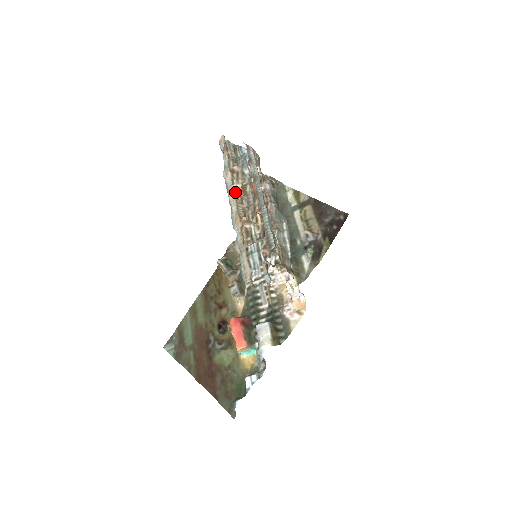
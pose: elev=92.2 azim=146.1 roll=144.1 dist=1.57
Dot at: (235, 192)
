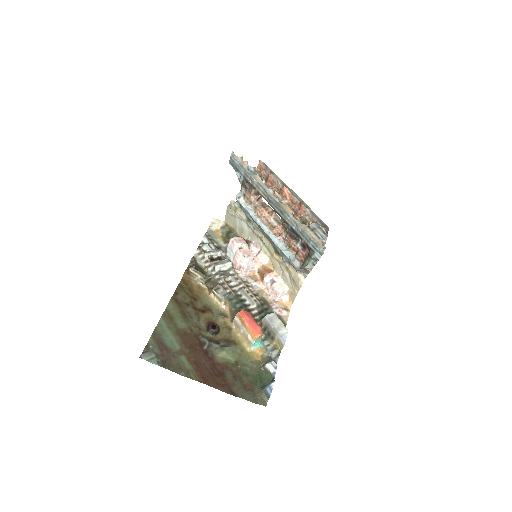
Dot at: (273, 189)
